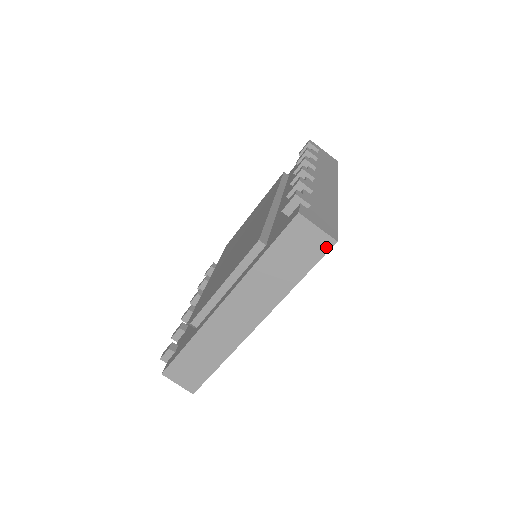
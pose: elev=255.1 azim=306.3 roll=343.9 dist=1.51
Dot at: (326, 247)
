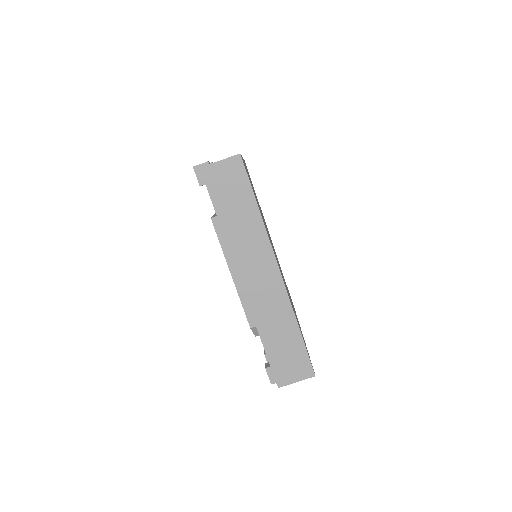
Dot at: (240, 165)
